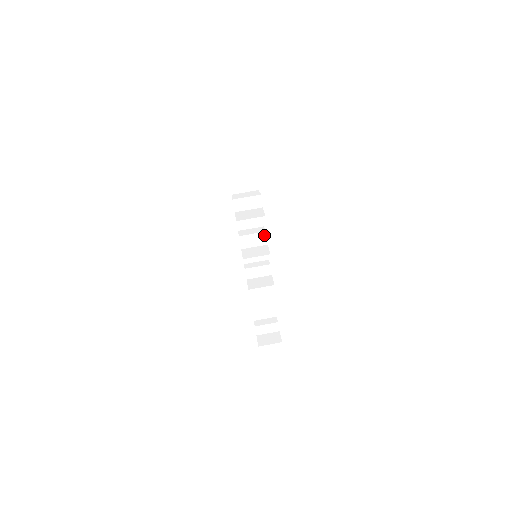
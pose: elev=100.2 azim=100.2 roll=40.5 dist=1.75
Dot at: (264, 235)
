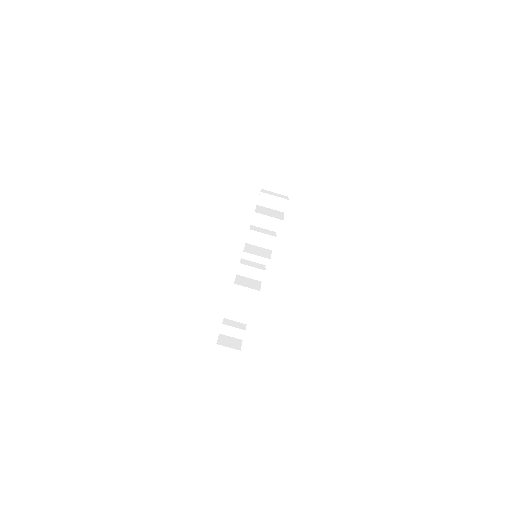
Dot at: (273, 240)
